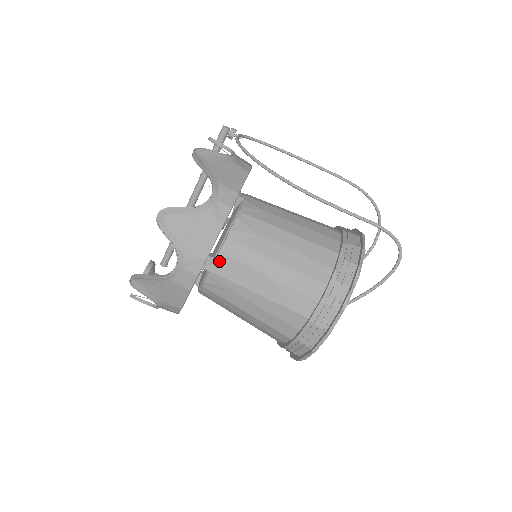
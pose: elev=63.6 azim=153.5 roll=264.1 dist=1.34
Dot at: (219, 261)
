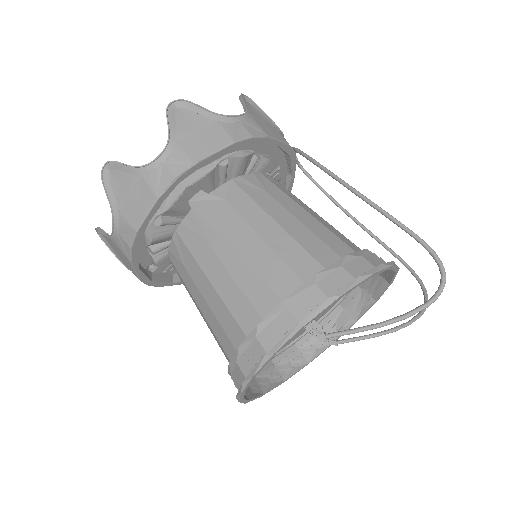
Dot at: (210, 199)
